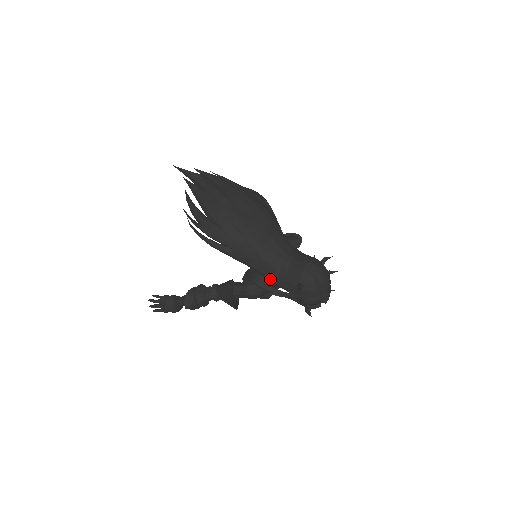
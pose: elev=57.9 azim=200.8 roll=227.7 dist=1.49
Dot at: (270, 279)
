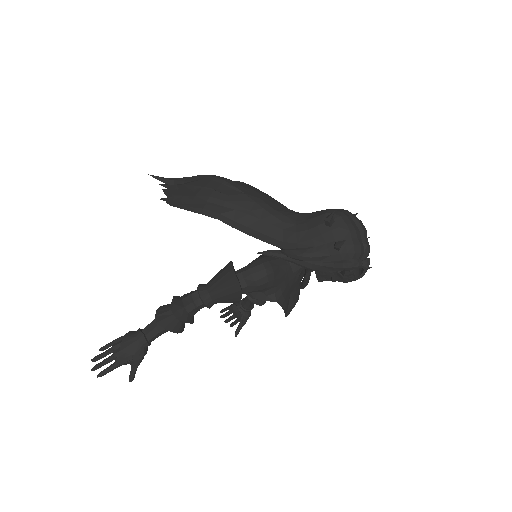
Dot at: (284, 241)
